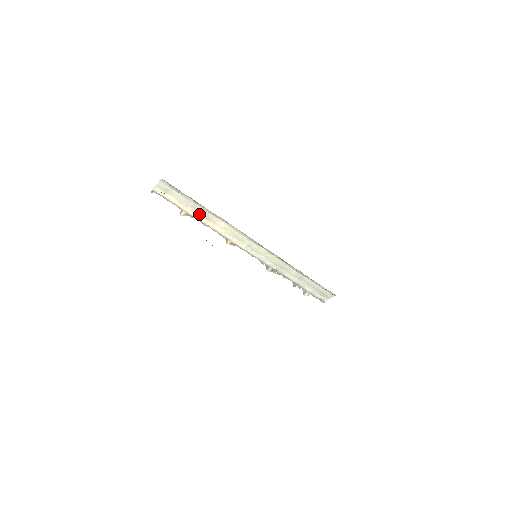
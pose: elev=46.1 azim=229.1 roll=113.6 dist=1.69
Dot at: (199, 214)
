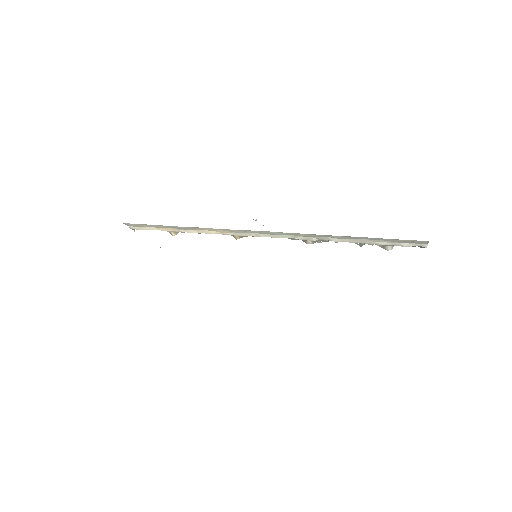
Dot at: (182, 229)
